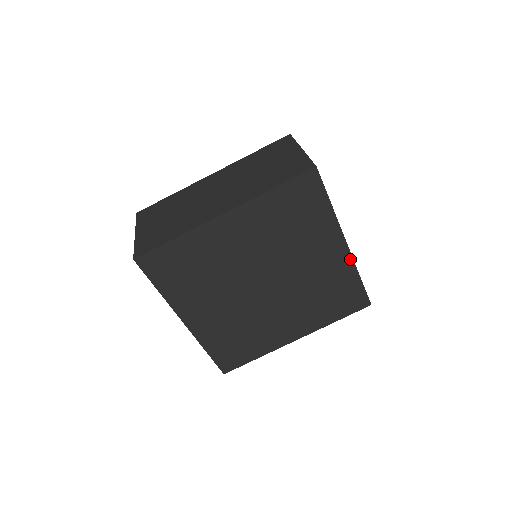
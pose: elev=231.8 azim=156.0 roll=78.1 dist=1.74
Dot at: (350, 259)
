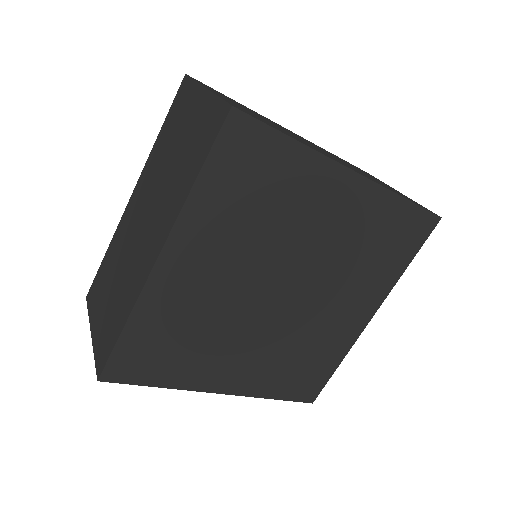
Dot at: (356, 336)
